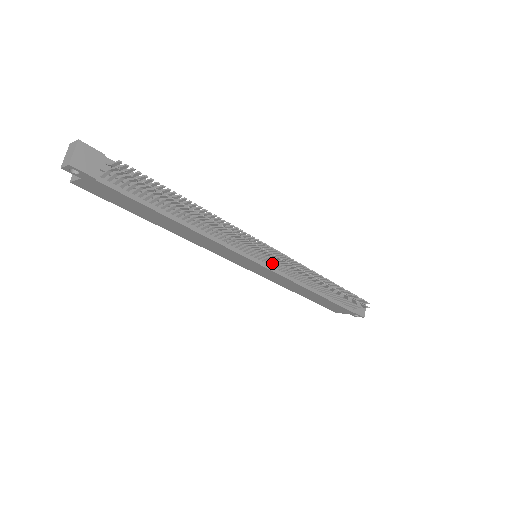
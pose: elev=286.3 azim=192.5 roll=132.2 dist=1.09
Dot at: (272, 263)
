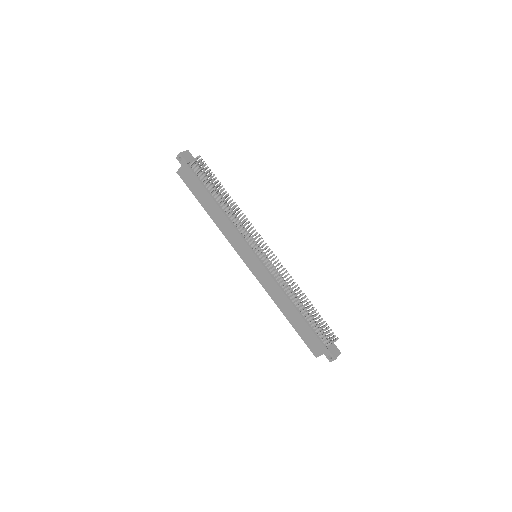
Dot at: (264, 258)
